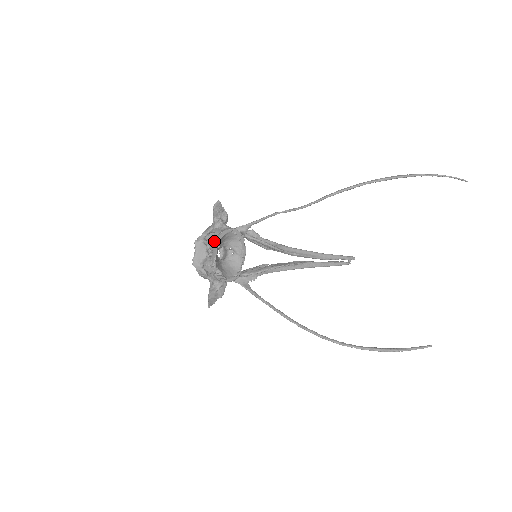
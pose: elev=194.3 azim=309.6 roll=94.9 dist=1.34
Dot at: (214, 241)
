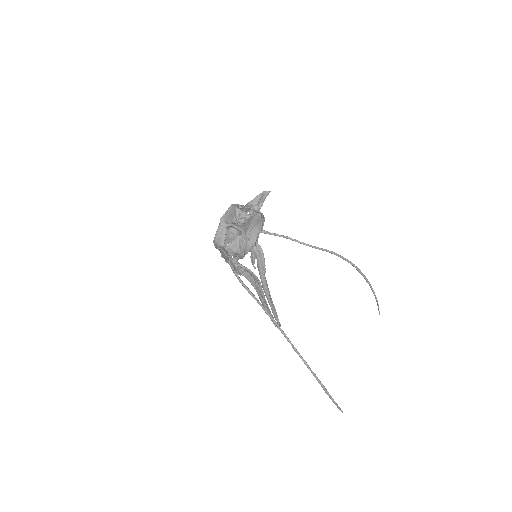
Dot at: (256, 213)
